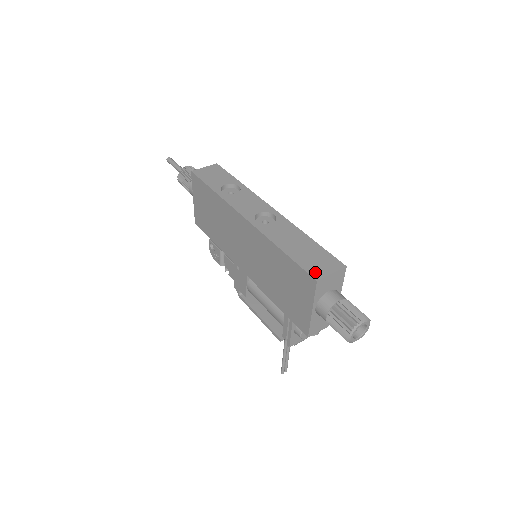
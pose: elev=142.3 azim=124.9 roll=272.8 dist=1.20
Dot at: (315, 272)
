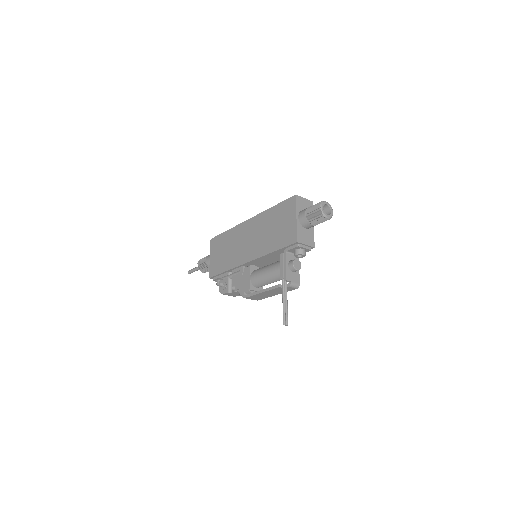
Dot at: occluded
